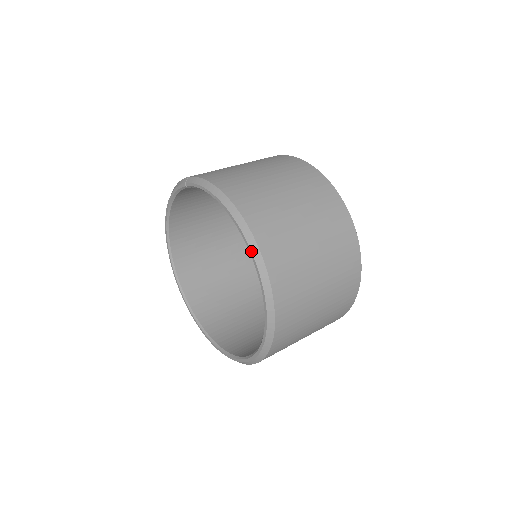
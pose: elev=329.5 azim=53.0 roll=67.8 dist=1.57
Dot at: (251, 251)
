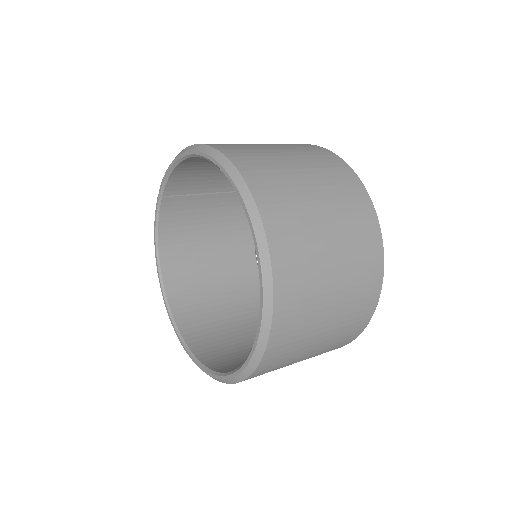
Dot at: (210, 156)
